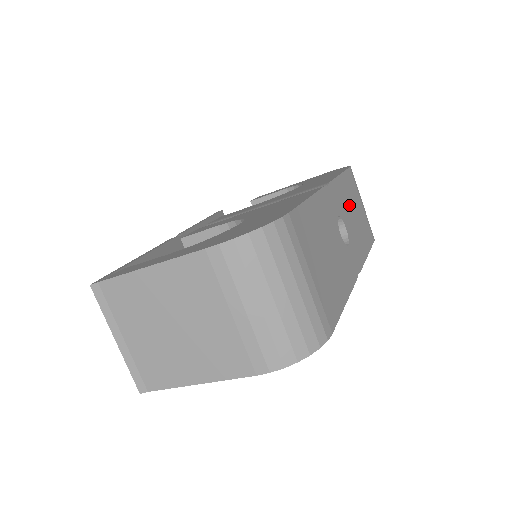
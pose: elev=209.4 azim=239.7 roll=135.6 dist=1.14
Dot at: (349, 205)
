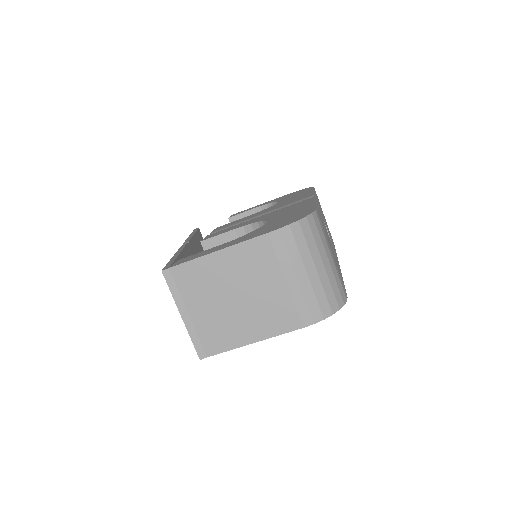
Dot at: occluded
